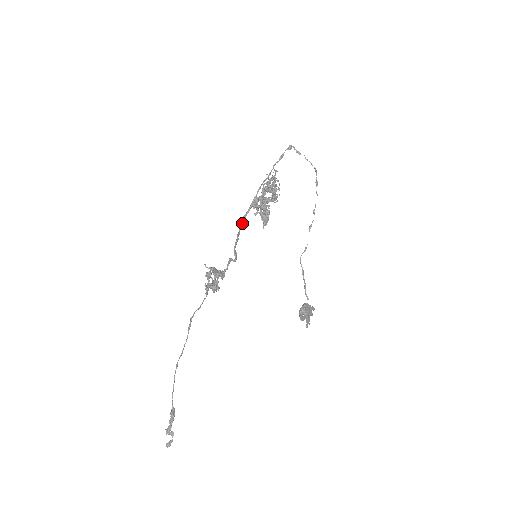
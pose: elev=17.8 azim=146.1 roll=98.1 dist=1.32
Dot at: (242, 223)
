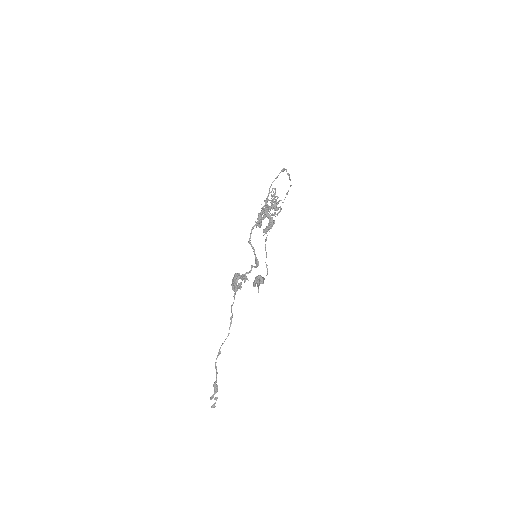
Dot at: (251, 232)
